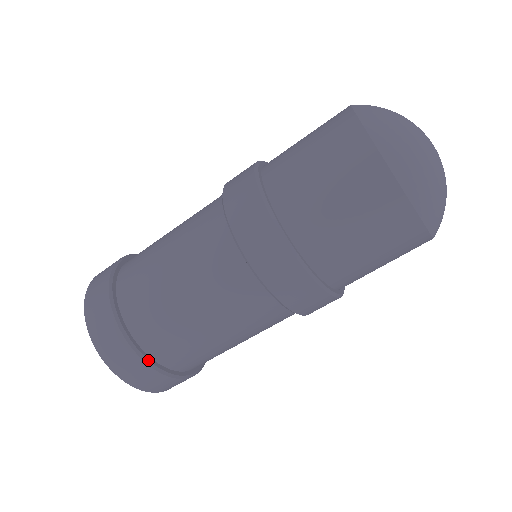
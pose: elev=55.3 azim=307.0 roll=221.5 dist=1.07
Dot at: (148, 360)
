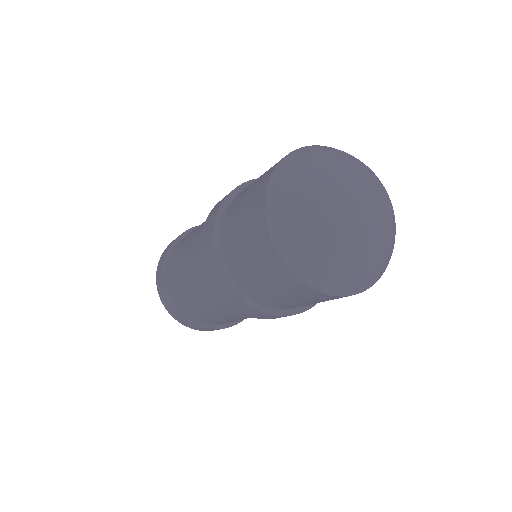
Dot at: (208, 326)
